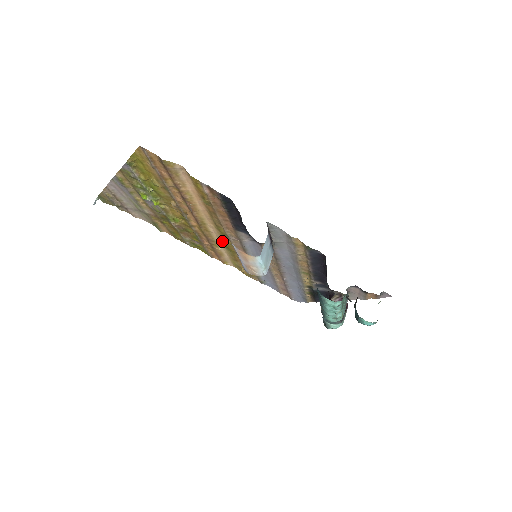
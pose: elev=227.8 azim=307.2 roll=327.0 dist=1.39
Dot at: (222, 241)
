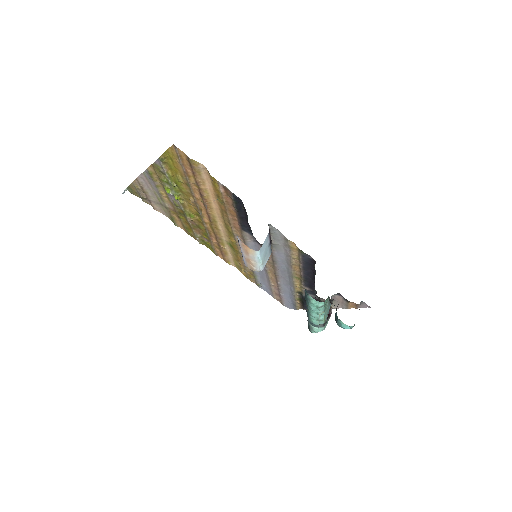
Dot at: (228, 240)
